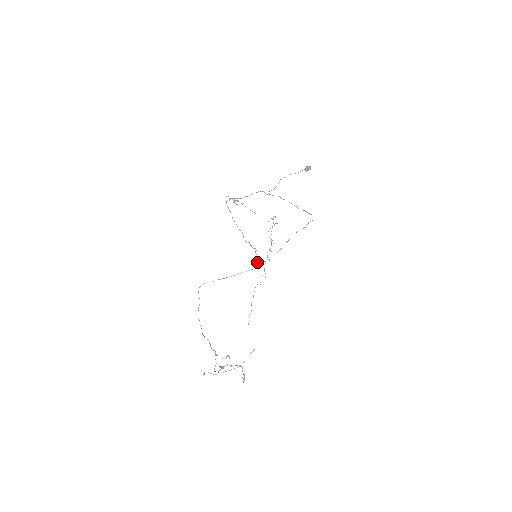
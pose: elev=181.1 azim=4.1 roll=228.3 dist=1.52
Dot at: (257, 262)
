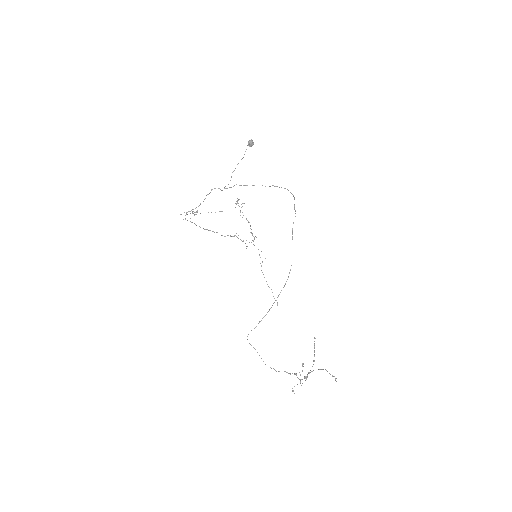
Dot at: occluded
